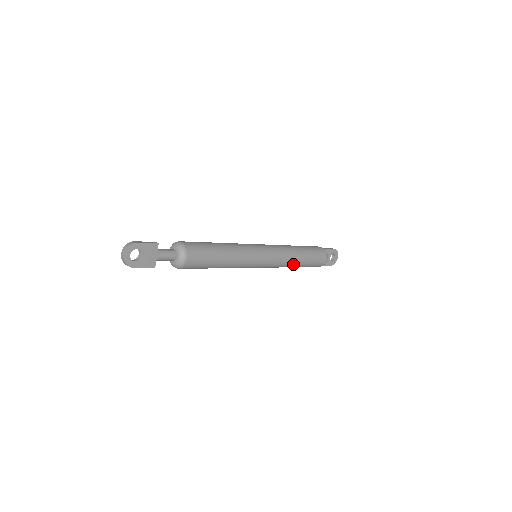
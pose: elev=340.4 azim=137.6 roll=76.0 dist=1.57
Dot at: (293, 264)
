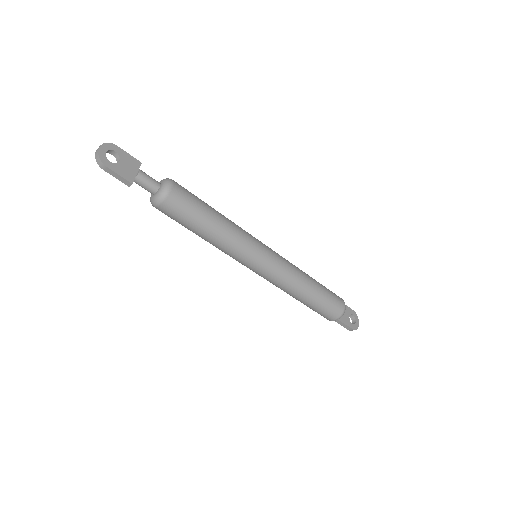
Dot at: (303, 285)
